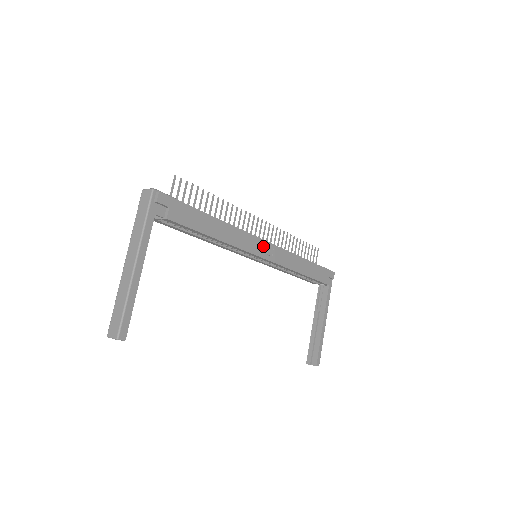
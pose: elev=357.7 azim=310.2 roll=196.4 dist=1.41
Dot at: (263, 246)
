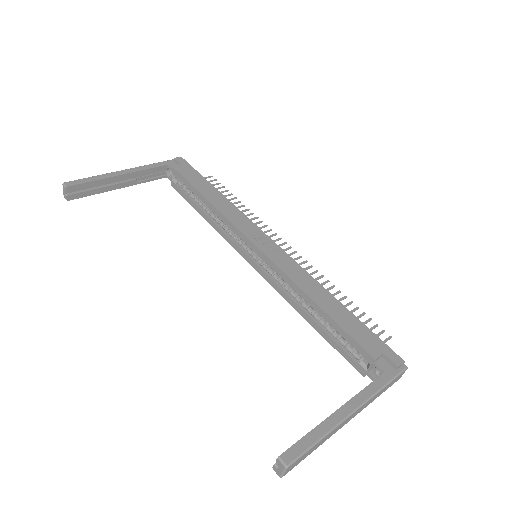
Dot at: (264, 240)
